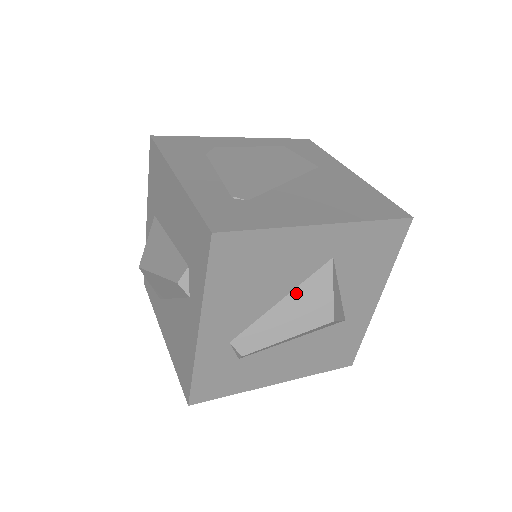
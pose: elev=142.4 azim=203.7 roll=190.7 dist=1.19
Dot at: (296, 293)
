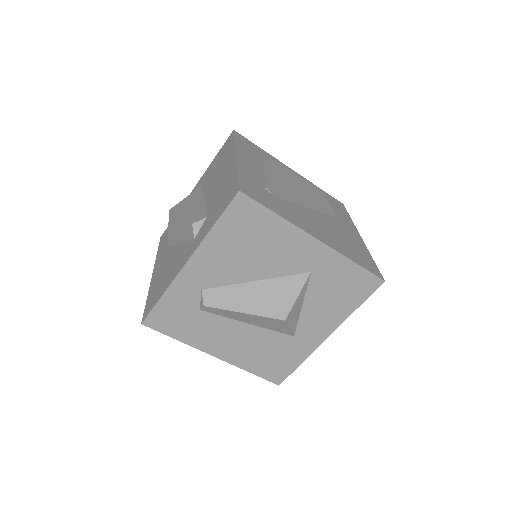
Dot at: (270, 282)
